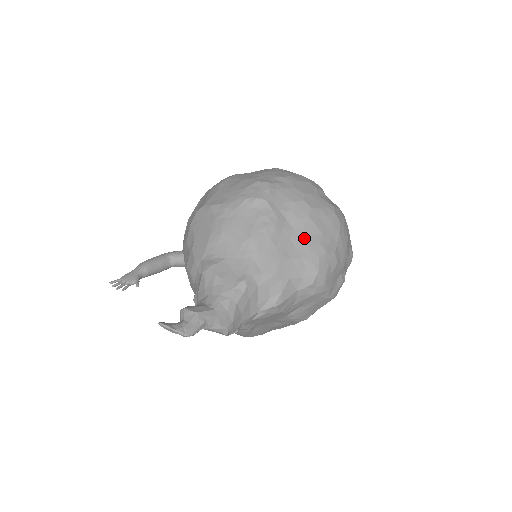
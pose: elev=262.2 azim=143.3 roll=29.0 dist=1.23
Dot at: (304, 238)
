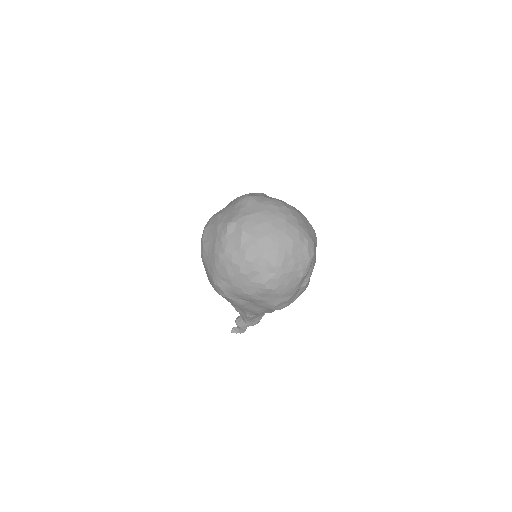
Dot at: (259, 304)
